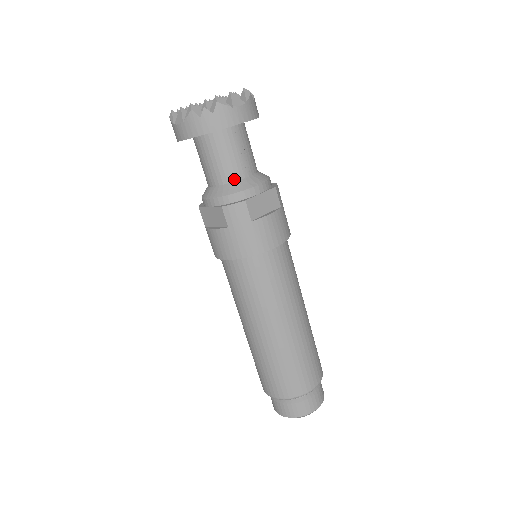
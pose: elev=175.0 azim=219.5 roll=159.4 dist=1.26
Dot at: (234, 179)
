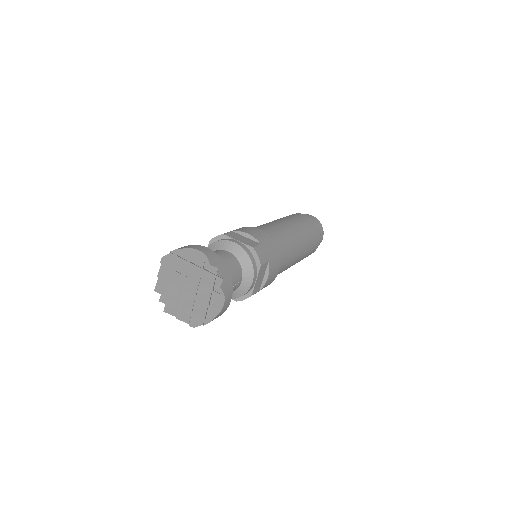
Dot at: (234, 291)
